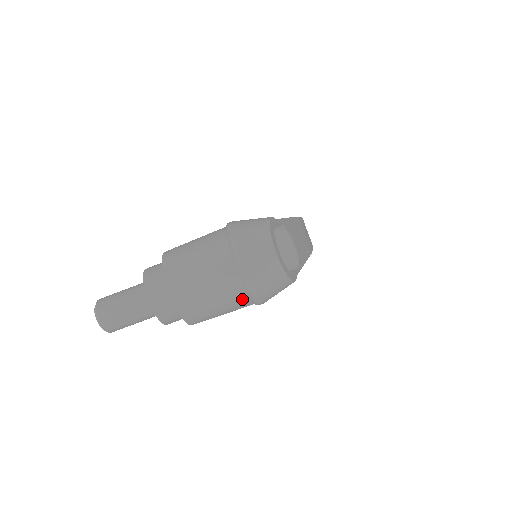
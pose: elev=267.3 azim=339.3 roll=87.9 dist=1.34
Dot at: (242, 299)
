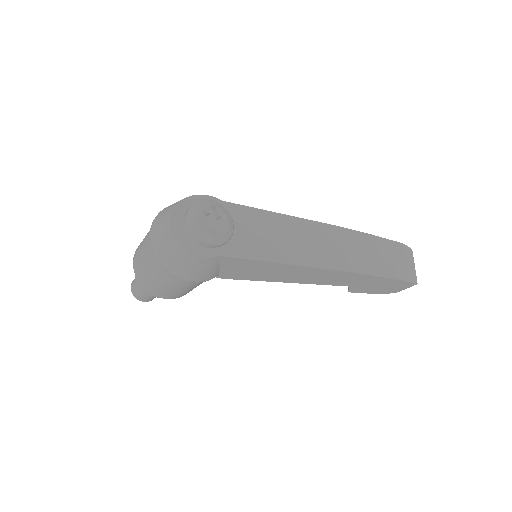
Dot at: (158, 265)
